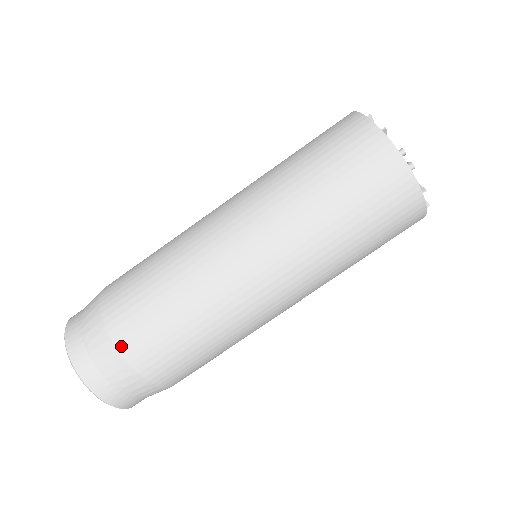
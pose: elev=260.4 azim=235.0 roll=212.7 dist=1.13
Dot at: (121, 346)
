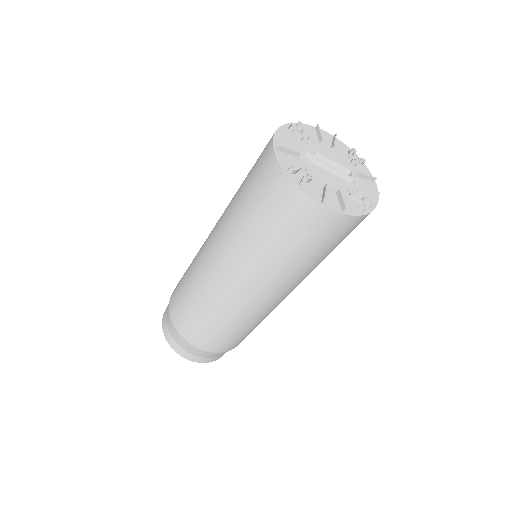
Dot at: (233, 348)
